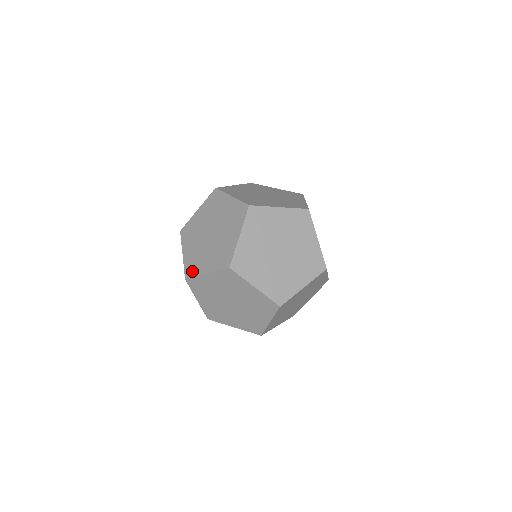
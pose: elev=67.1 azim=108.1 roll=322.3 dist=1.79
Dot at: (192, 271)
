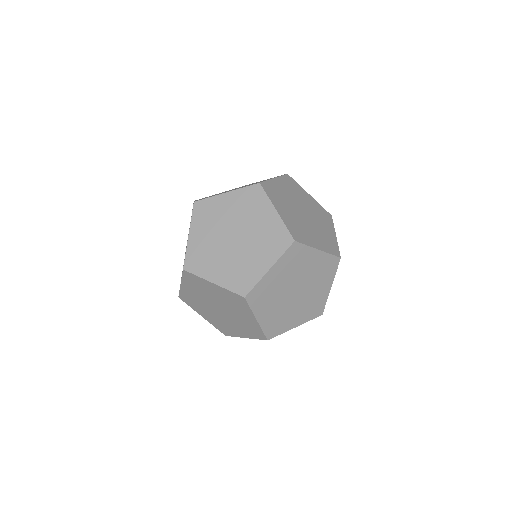
Dot at: (246, 283)
